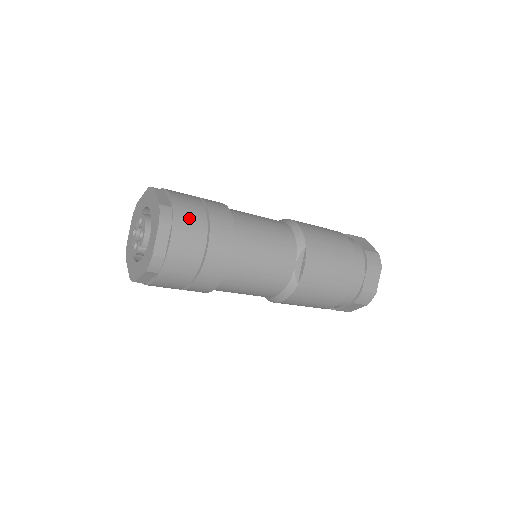
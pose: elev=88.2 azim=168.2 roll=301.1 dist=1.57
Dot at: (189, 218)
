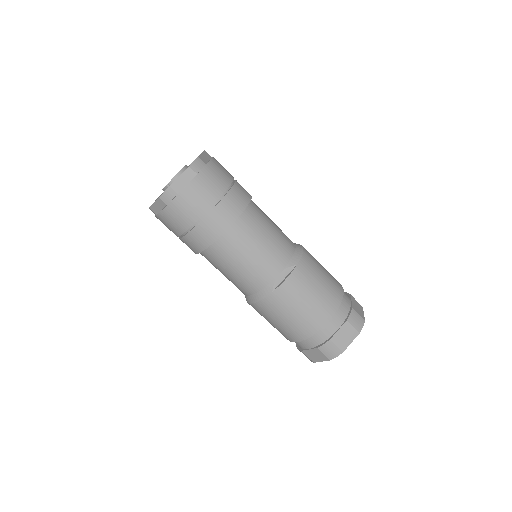
Dot at: (213, 179)
